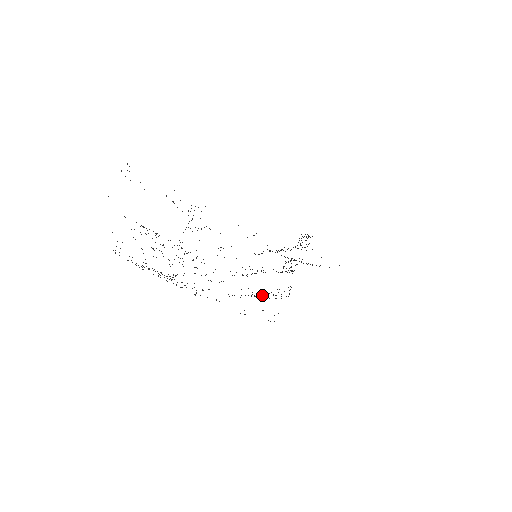
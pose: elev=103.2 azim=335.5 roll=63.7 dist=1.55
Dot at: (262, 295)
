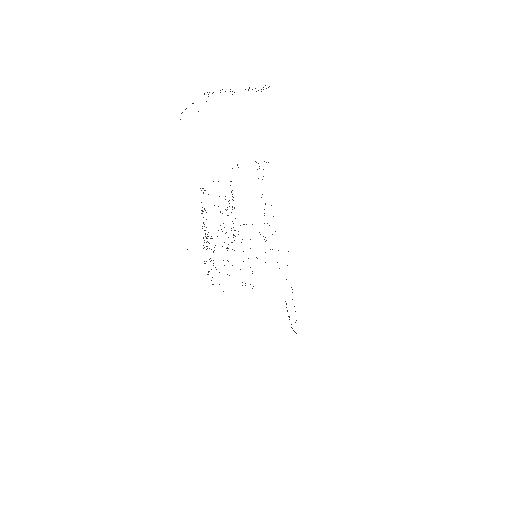
Dot at: occluded
